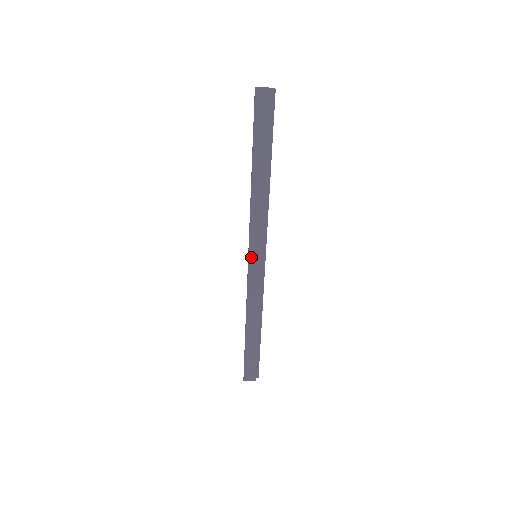
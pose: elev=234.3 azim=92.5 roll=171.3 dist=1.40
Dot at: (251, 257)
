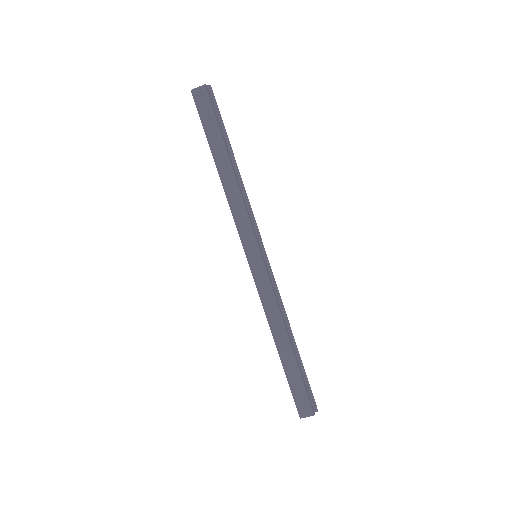
Dot at: (249, 256)
